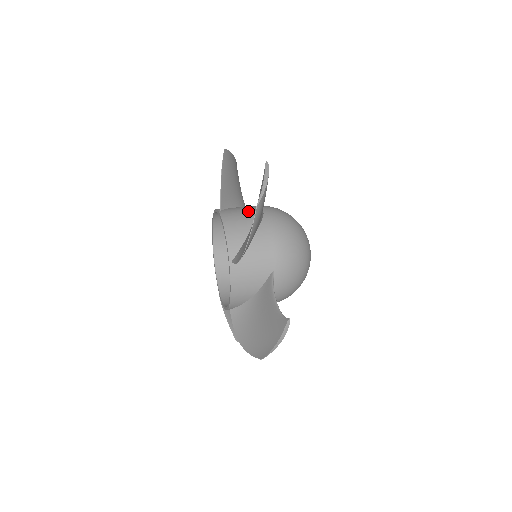
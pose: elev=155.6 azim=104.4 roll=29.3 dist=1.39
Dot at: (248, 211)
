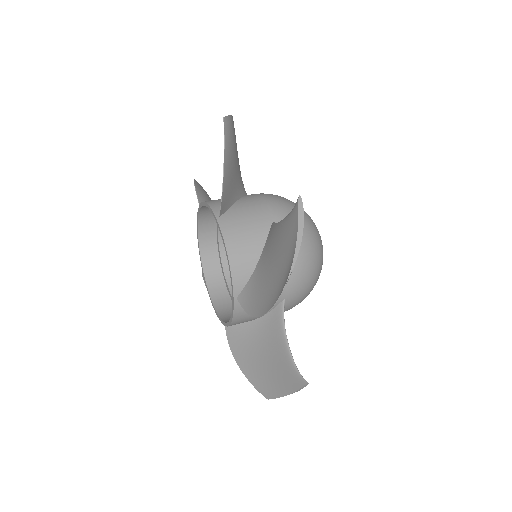
Dot at: occluded
